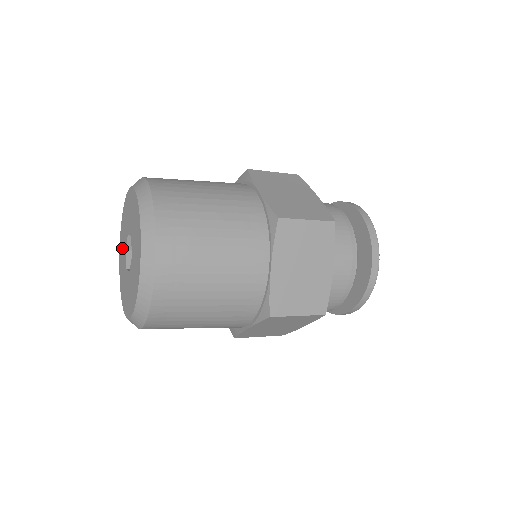
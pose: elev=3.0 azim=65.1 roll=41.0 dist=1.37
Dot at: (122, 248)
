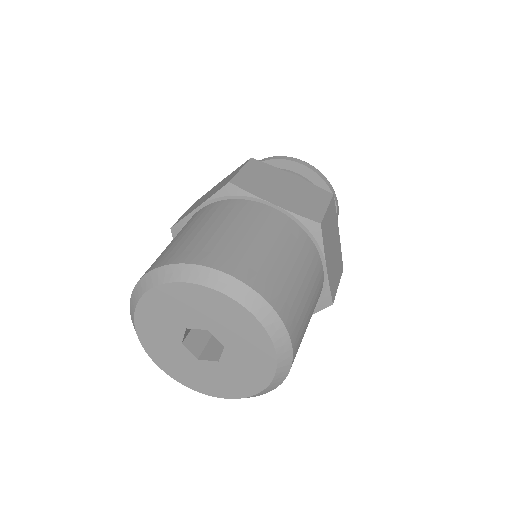
Dot at: (167, 310)
